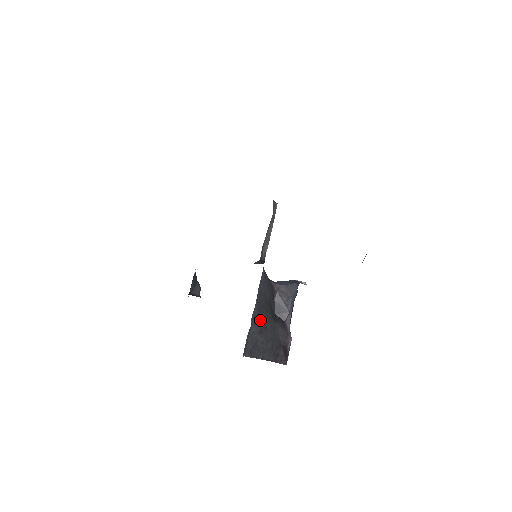
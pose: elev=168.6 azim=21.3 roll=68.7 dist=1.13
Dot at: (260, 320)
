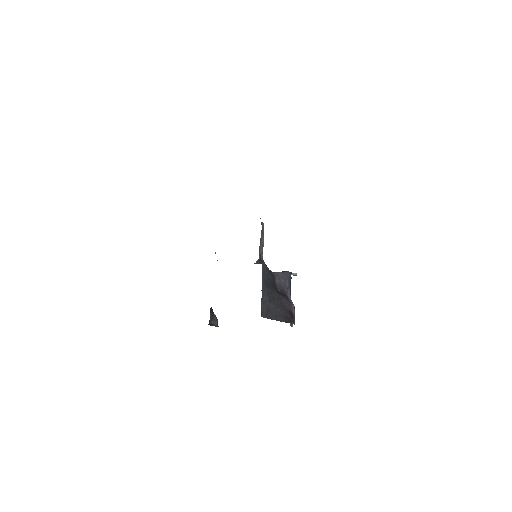
Dot at: (268, 292)
